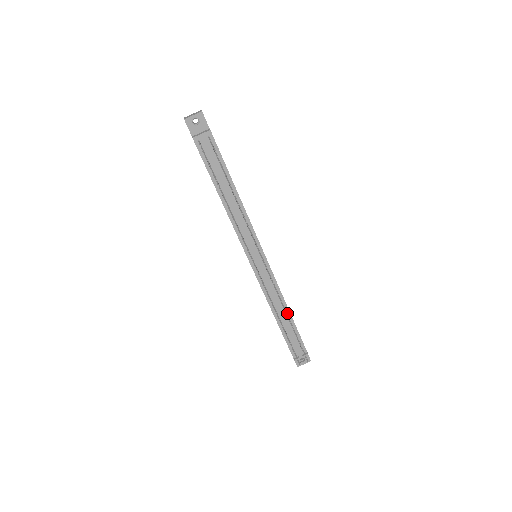
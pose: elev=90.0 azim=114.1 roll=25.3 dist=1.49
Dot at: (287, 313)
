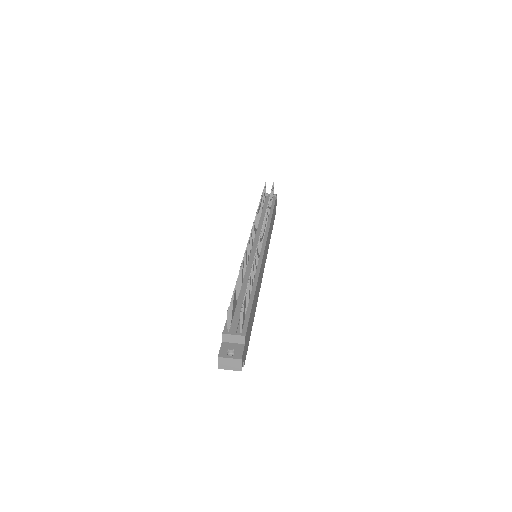
Dot at: (252, 290)
